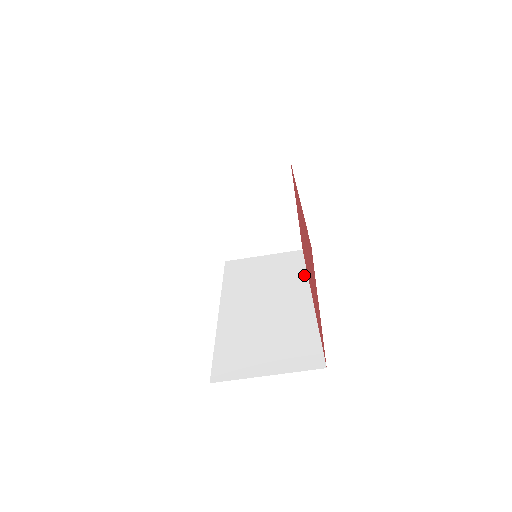
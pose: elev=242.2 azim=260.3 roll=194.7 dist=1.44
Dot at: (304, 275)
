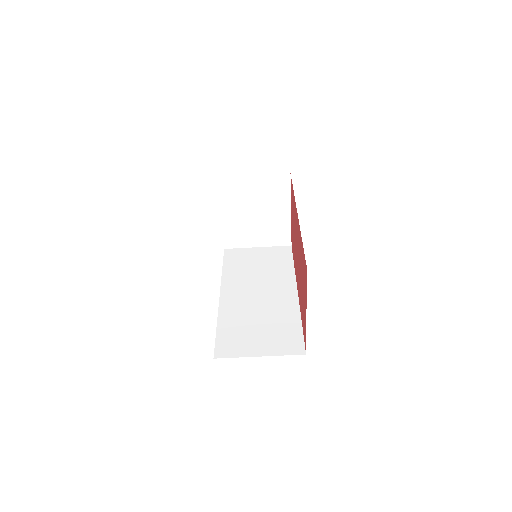
Dot at: (292, 270)
